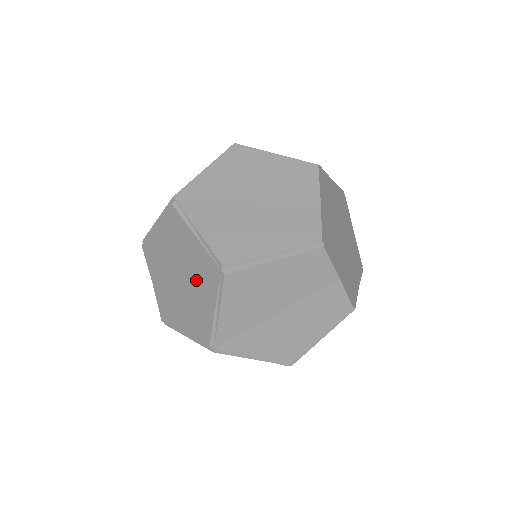
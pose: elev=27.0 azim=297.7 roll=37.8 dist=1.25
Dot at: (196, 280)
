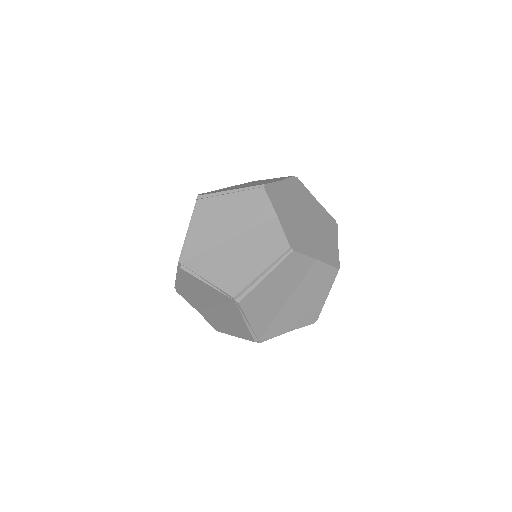
Dot at: occluded
